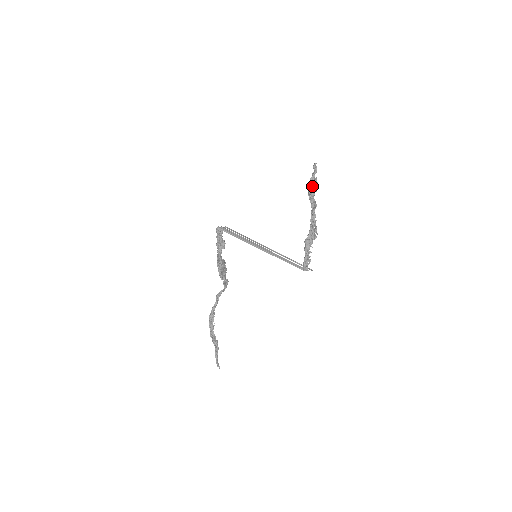
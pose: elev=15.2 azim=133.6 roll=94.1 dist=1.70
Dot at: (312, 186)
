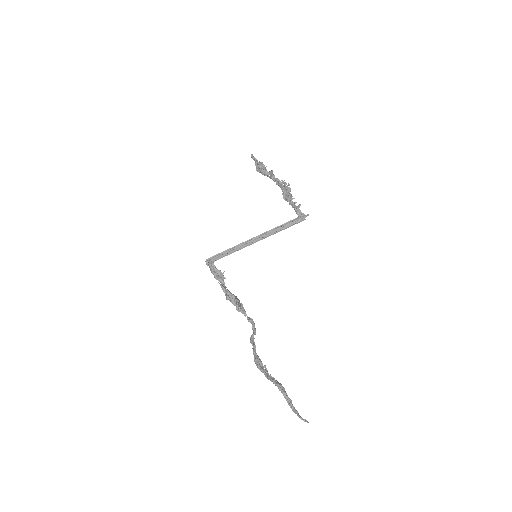
Dot at: (260, 166)
